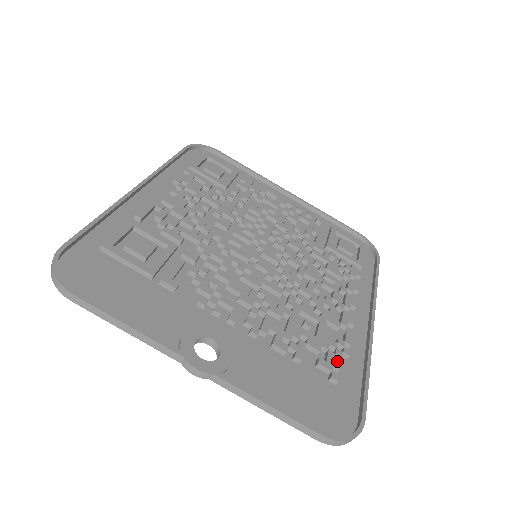
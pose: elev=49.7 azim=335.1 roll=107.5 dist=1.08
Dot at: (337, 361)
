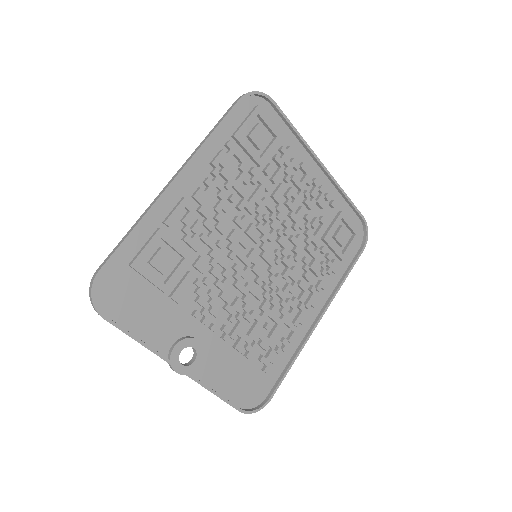
Dot at: (274, 358)
